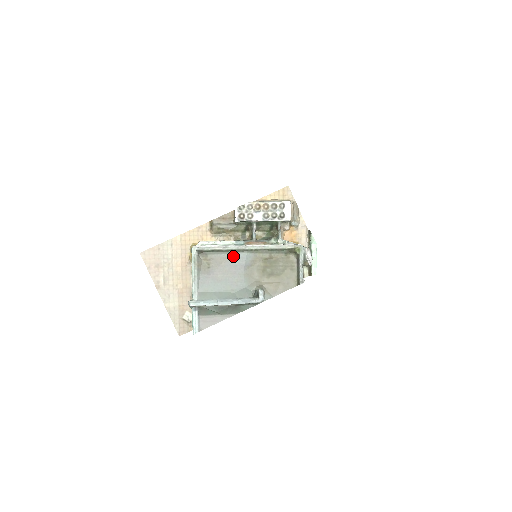
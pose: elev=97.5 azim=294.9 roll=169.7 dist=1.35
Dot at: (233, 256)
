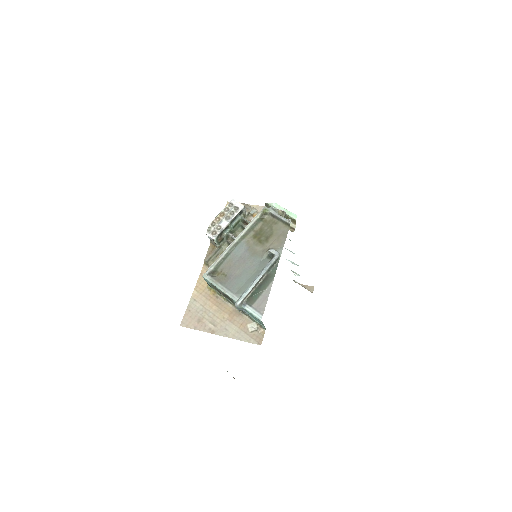
Dot at: (233, 254)
